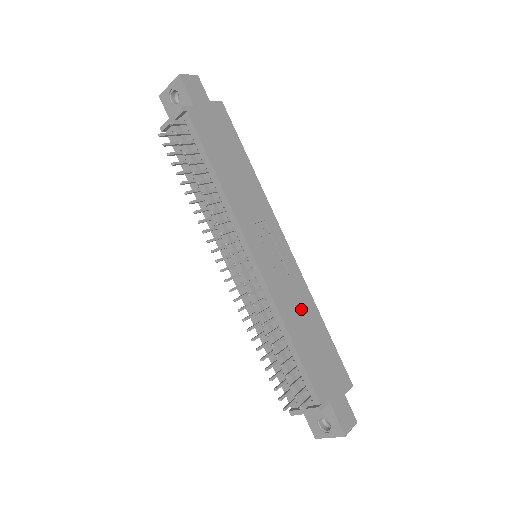
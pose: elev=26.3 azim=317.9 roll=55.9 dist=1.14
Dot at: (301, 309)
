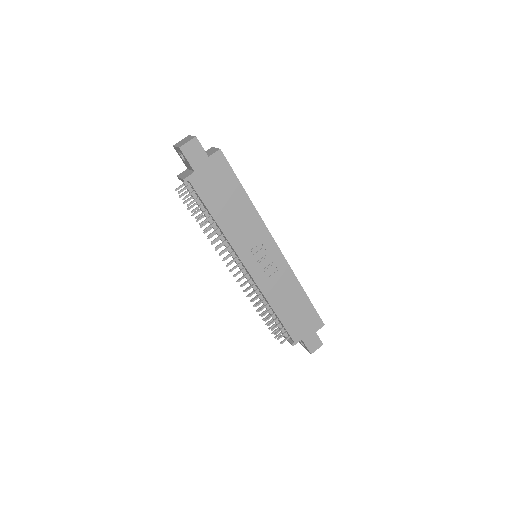
Dot at: (286, 291)
